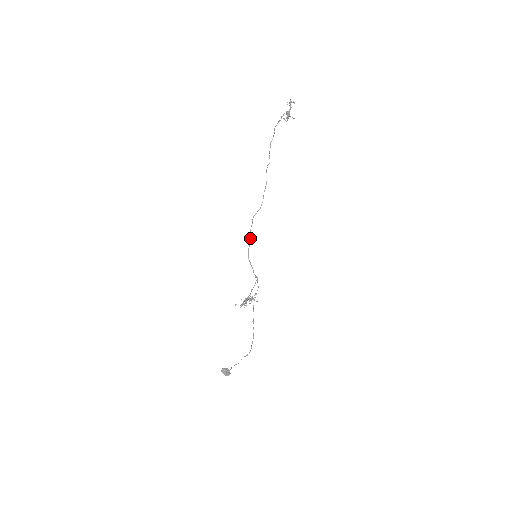
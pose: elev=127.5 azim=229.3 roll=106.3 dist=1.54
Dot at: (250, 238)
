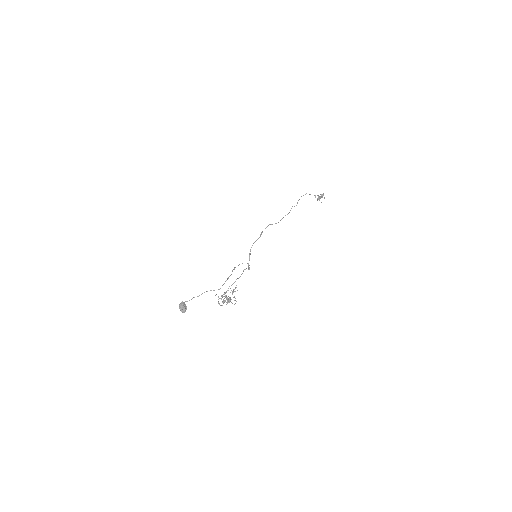
Dot at: (259, 237)
